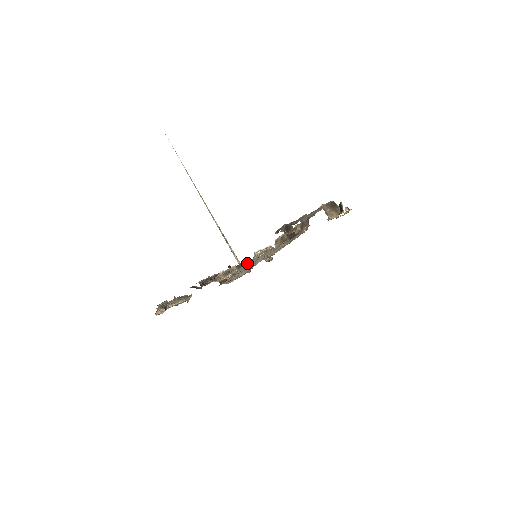
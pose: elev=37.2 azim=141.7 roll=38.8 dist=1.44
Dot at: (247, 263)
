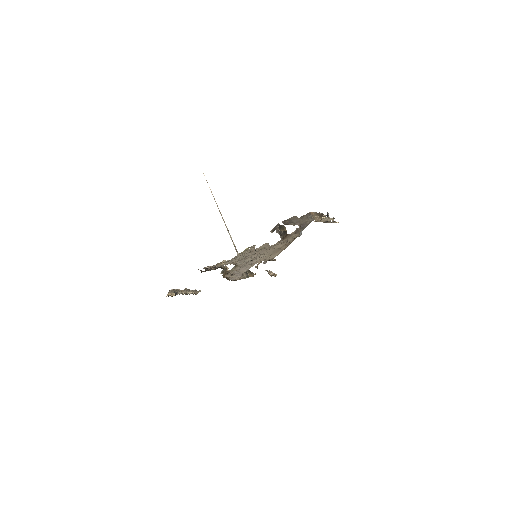
Dot at: (244, 251)
